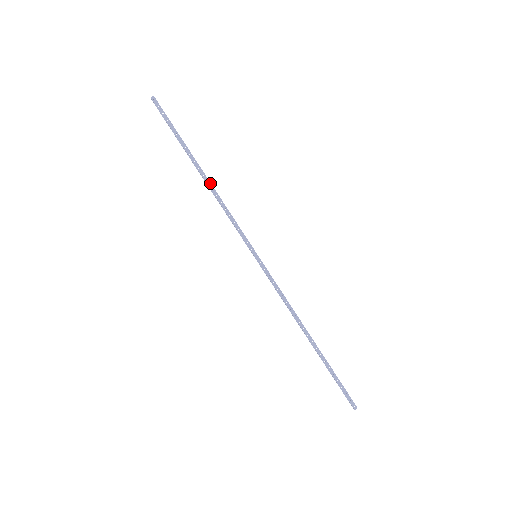
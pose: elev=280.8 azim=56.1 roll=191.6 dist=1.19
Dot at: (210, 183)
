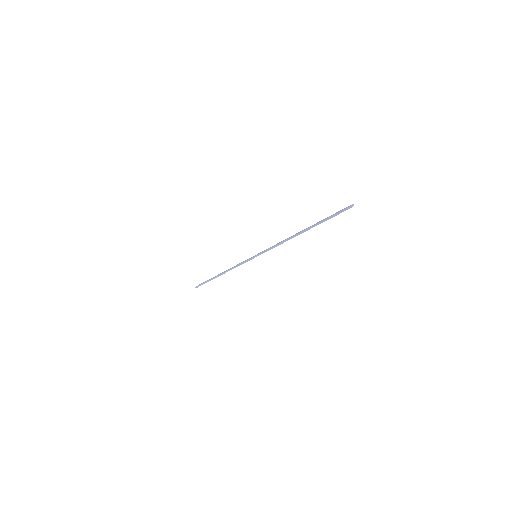
Dot at: (225, 271)
